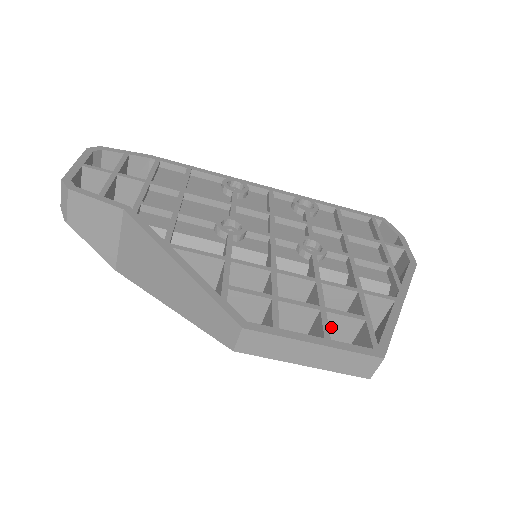
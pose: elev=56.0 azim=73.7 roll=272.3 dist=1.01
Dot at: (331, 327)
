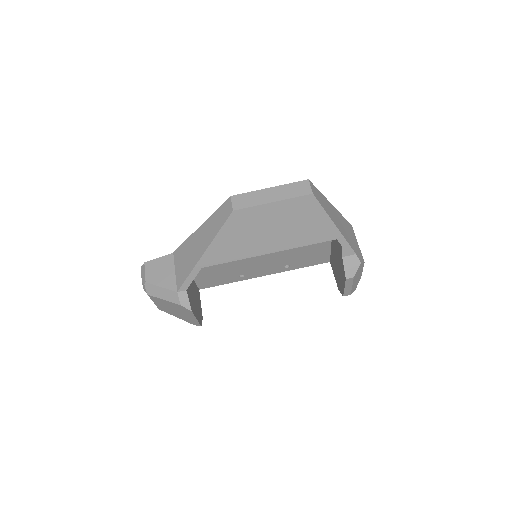
Dot at: occluded
